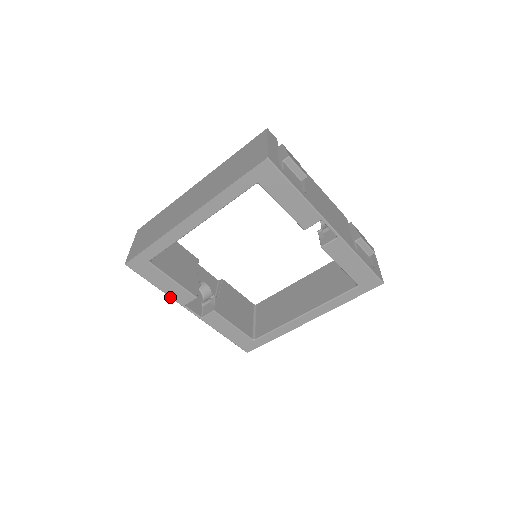
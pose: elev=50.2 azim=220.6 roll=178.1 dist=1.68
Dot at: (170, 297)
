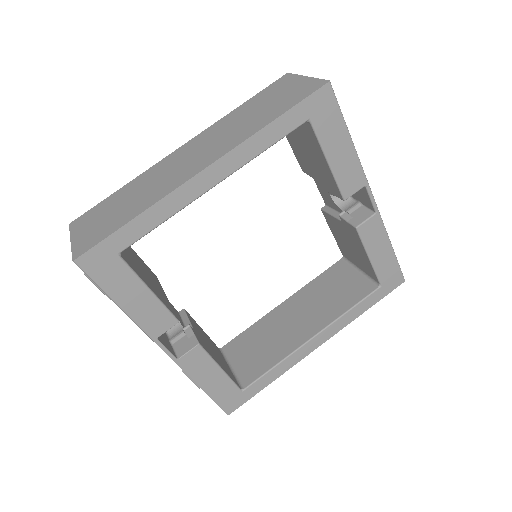
Dot at: (137, 324)
